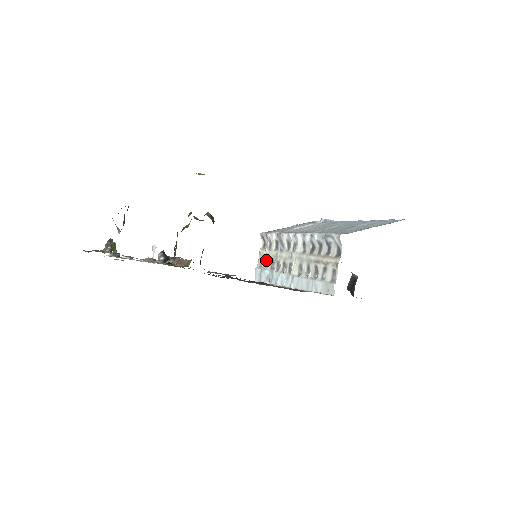
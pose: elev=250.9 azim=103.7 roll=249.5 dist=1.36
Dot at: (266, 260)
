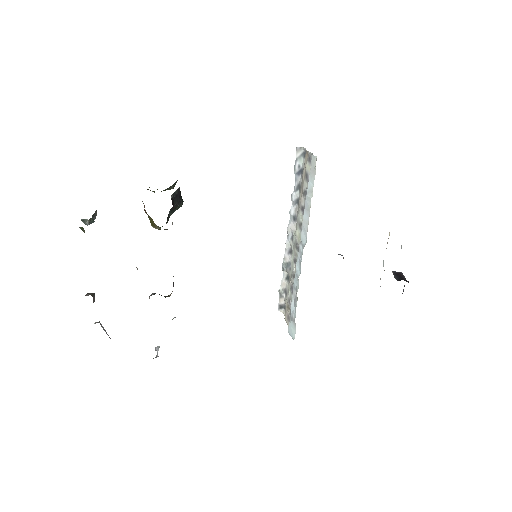
Dot at: (288, 303)
